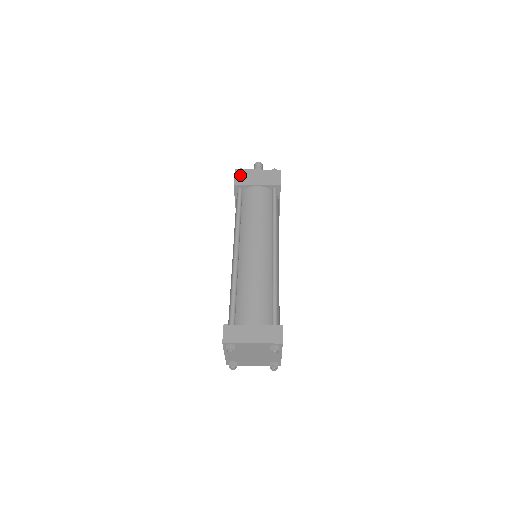
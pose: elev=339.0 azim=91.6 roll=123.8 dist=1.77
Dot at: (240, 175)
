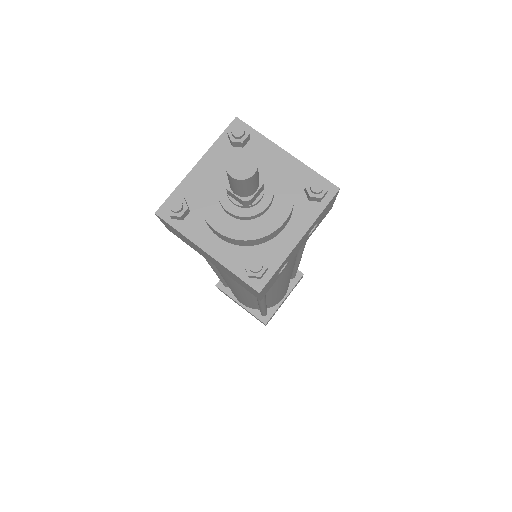
Dot at: (172, 230)
